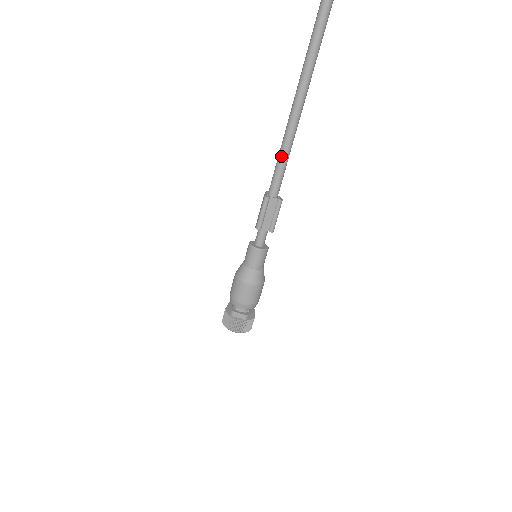
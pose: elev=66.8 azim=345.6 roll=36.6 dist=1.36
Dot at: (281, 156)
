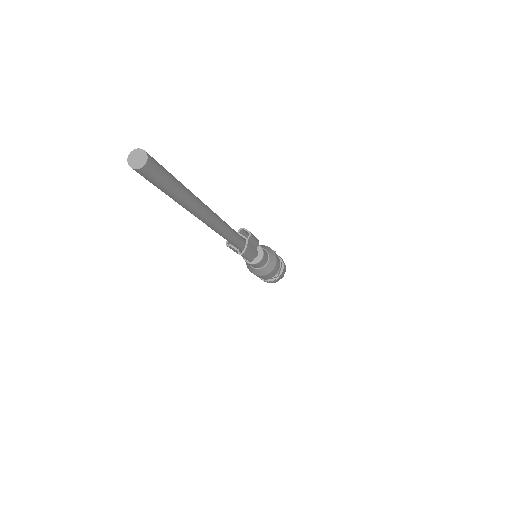
Dot at: occluded
